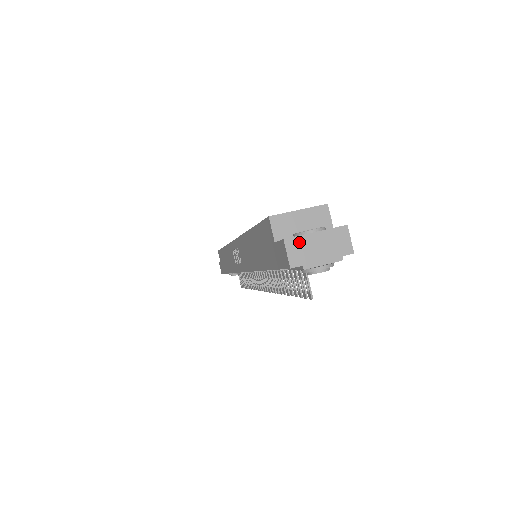
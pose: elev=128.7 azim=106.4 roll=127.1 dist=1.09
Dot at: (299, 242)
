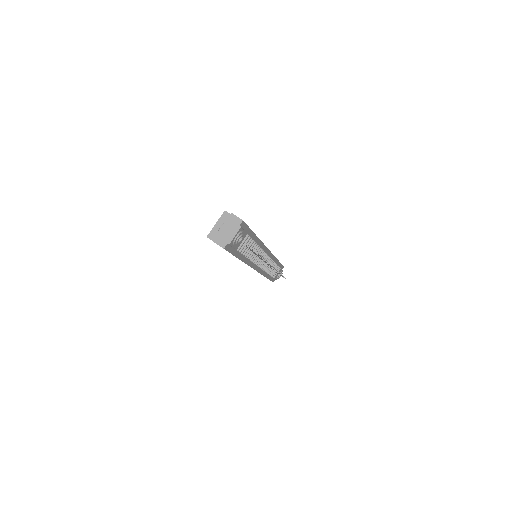
Dot at: (219, 236)
